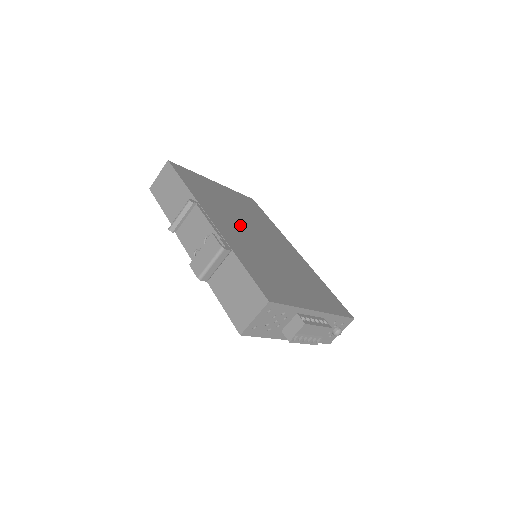
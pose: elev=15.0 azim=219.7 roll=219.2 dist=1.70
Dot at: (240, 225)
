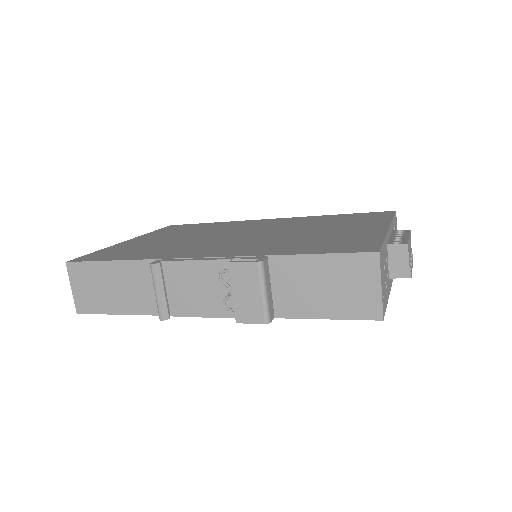
Dot at: (216, 241)
